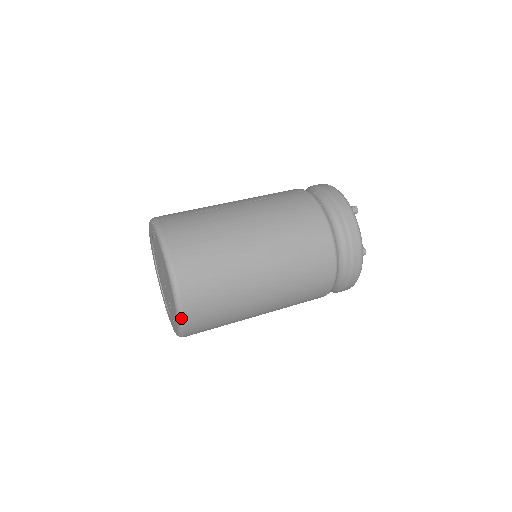
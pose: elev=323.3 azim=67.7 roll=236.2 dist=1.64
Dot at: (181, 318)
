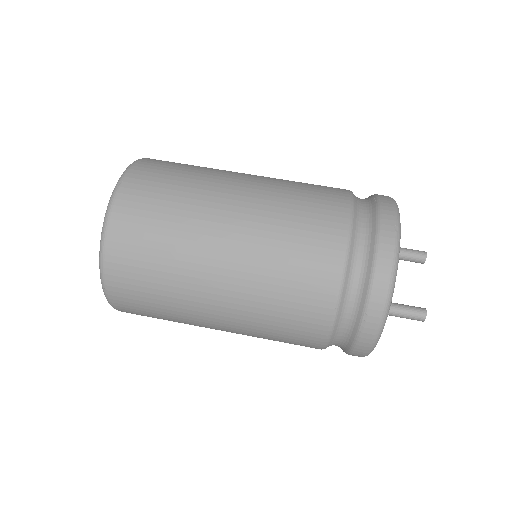
Dot at: (103, 237)
